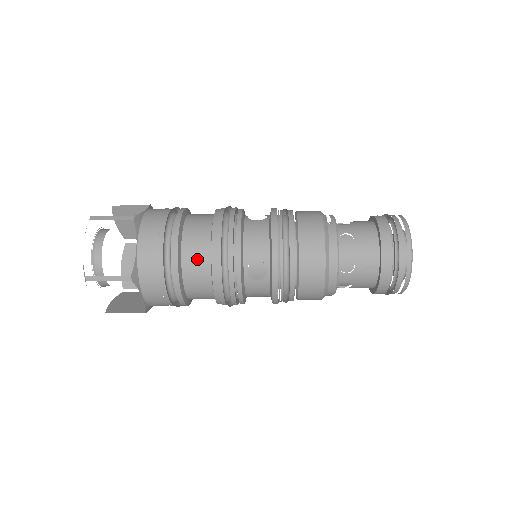
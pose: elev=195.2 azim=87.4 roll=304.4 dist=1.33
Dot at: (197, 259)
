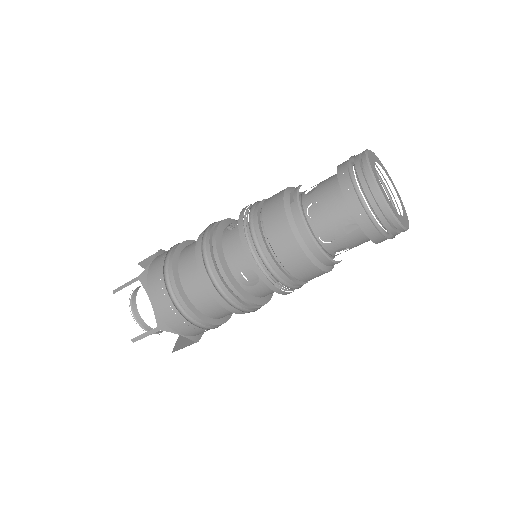
Dot at: (198, 291)
